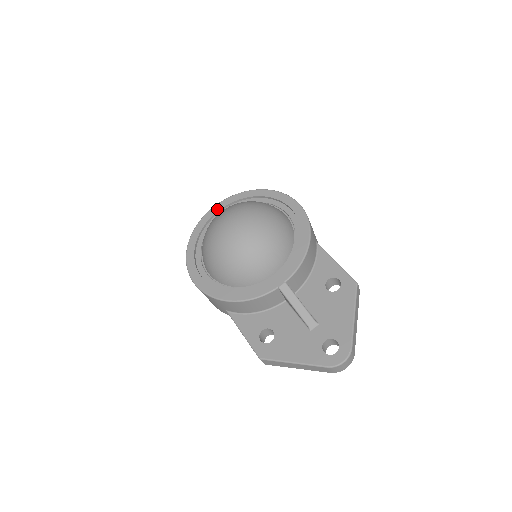
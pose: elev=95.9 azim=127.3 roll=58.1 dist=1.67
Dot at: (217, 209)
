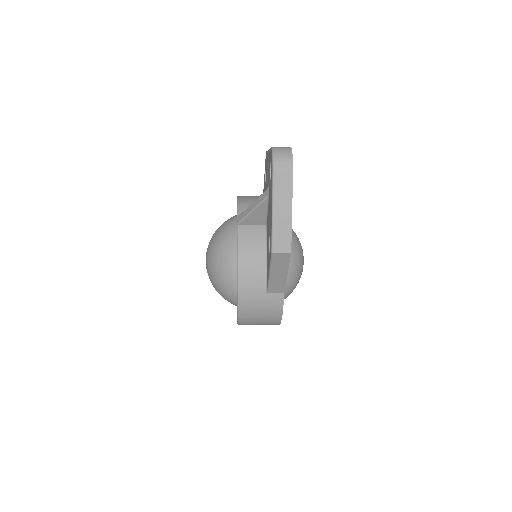
Dot at: occluded
